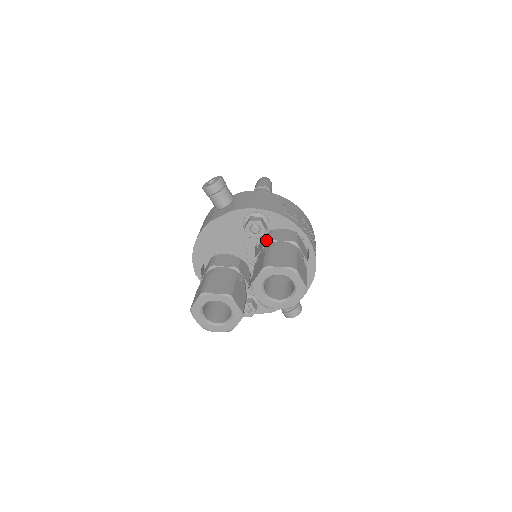
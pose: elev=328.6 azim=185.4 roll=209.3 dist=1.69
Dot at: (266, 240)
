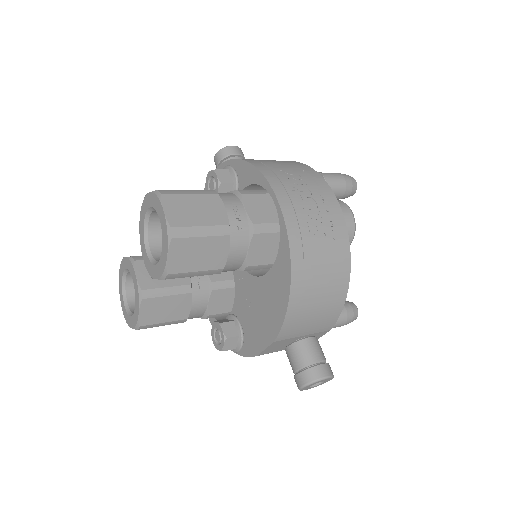
Dot at: occluded
